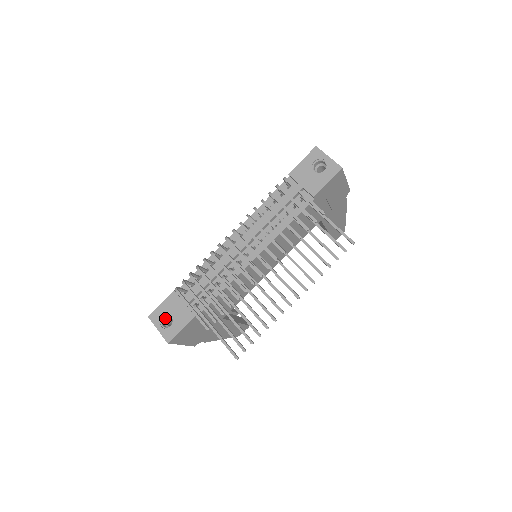
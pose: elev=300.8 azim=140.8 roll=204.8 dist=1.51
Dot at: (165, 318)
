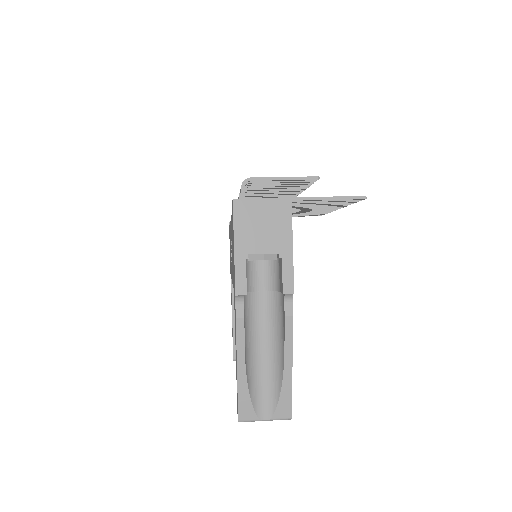
Dot at: occluded
